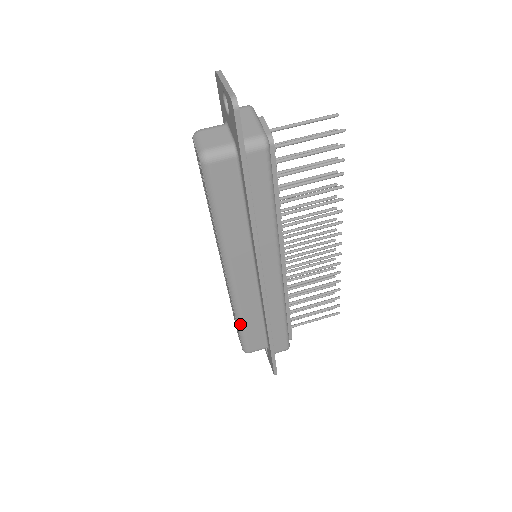
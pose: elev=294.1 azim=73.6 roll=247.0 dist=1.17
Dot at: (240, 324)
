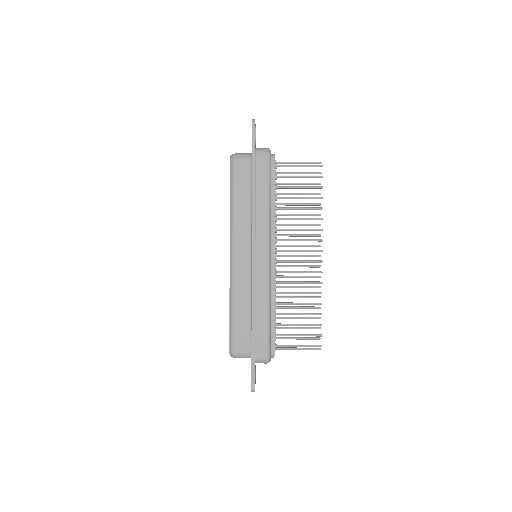
Dot at: (232, 312)
